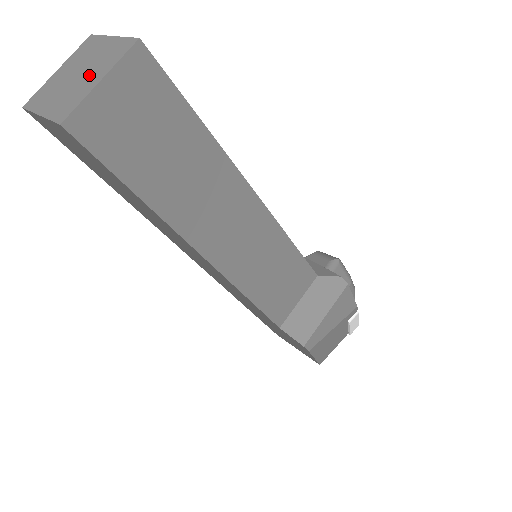
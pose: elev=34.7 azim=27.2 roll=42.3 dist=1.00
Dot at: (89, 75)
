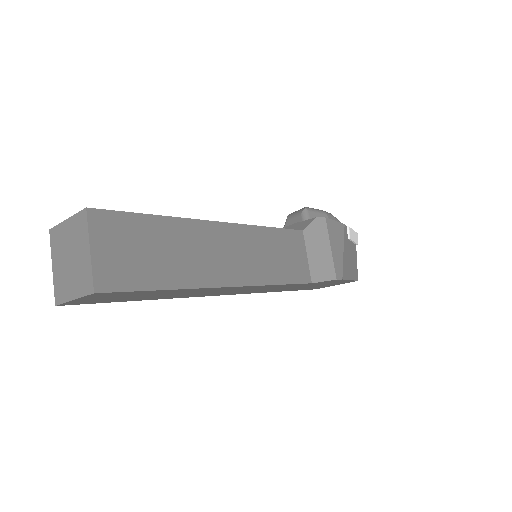
Dot at: (78, 253)
